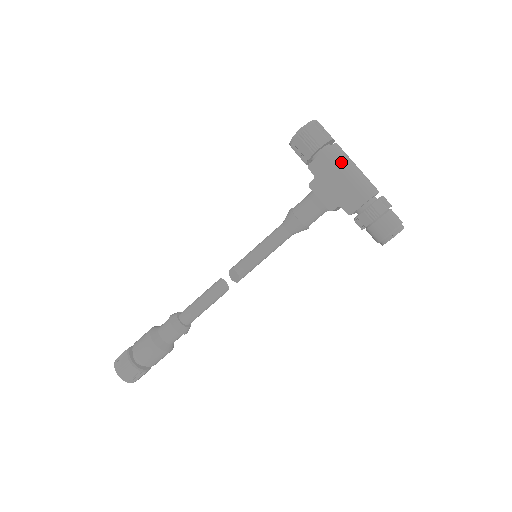
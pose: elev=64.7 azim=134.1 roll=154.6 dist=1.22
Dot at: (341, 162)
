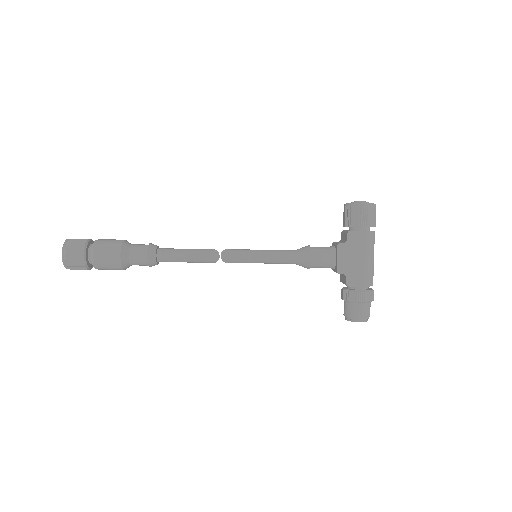
Dot at: (370, 248)
